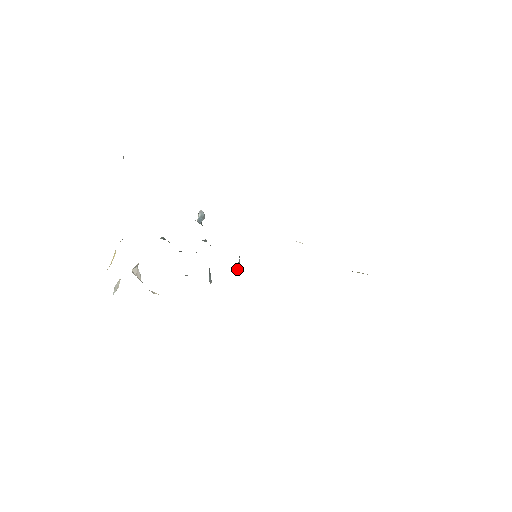
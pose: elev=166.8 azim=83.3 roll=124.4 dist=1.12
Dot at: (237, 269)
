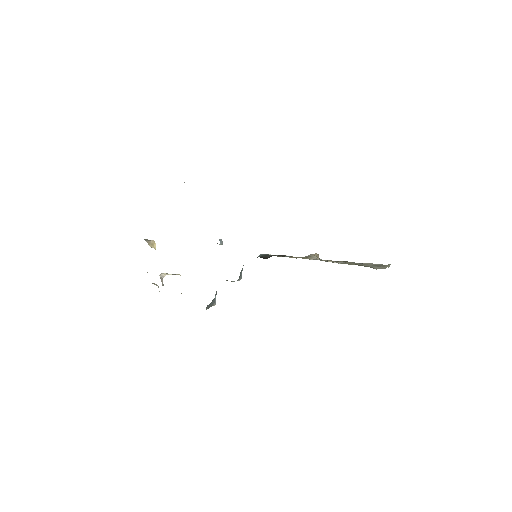
Dot at: (240, 278)
